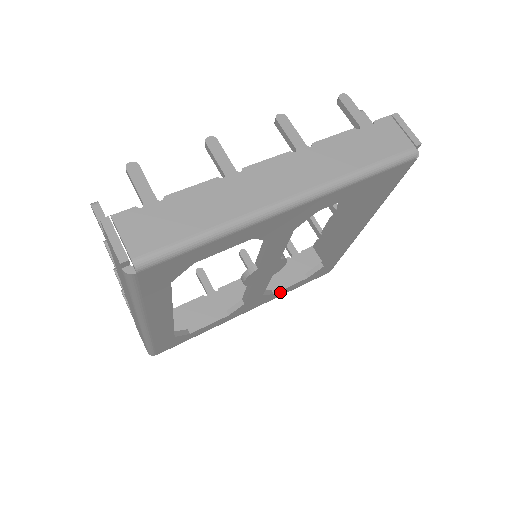
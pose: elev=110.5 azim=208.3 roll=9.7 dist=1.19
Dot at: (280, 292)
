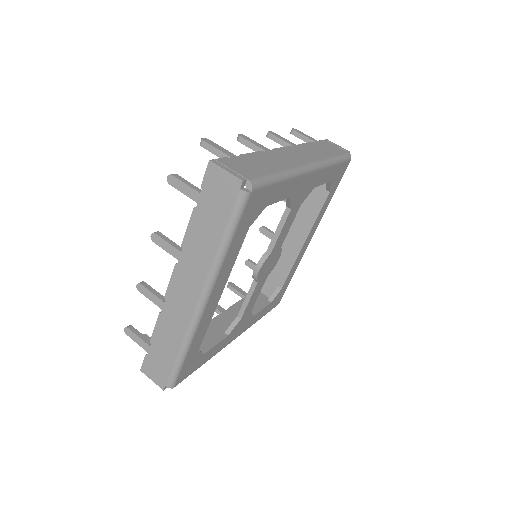
Dot at: (255, 317)
